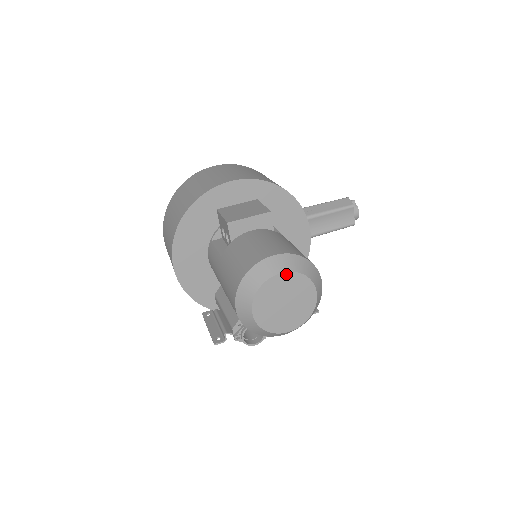
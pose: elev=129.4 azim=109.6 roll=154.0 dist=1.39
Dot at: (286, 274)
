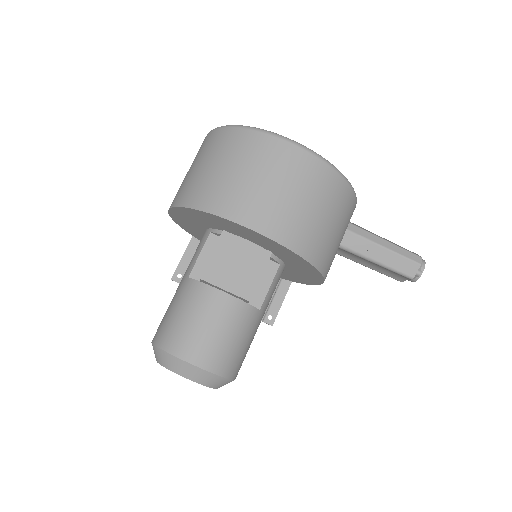
Dot at: (190, 379)
